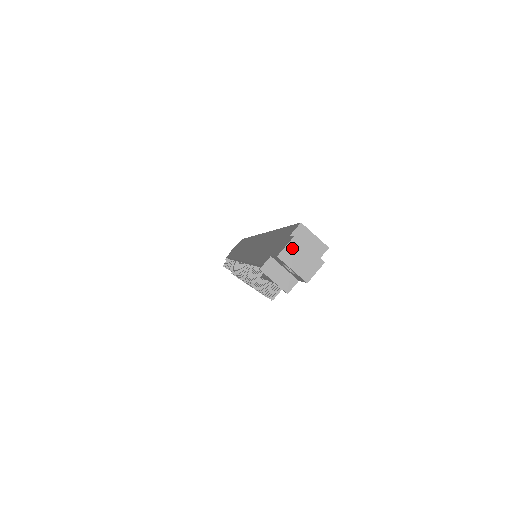
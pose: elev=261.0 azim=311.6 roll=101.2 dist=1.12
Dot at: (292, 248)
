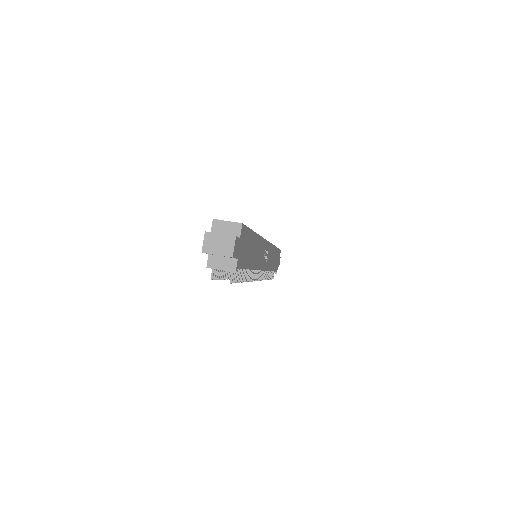
Dot at: (208, 241)
